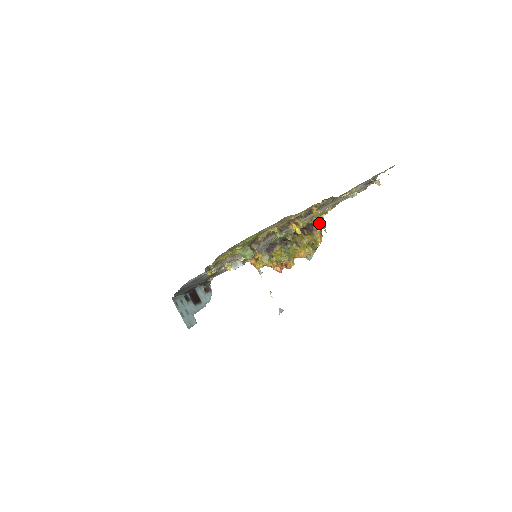
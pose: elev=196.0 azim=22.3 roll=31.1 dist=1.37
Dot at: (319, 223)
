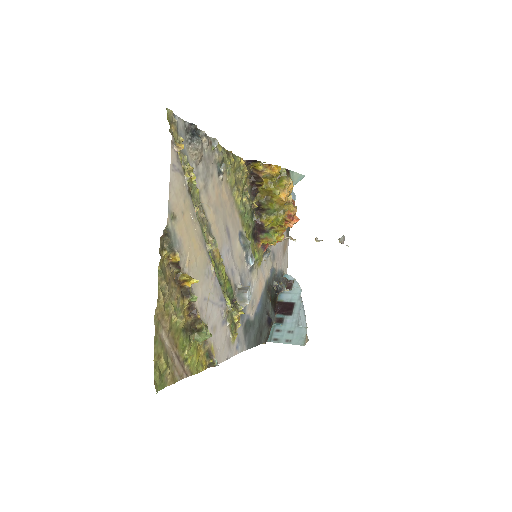
Dot at: (252, 166)
